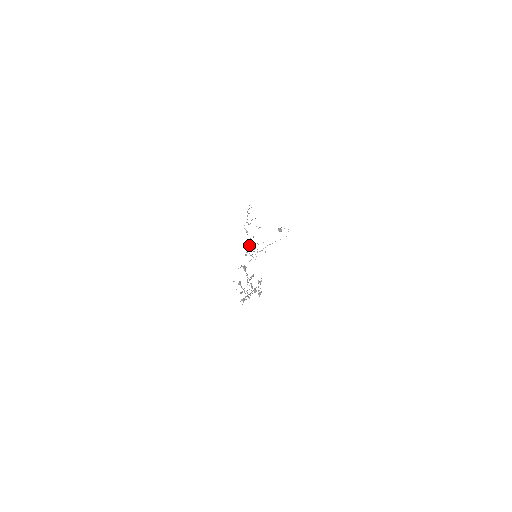
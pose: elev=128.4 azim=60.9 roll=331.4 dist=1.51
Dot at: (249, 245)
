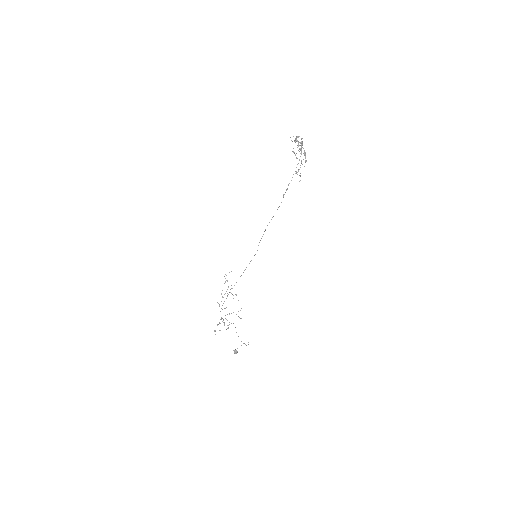
Dot at: occluded
